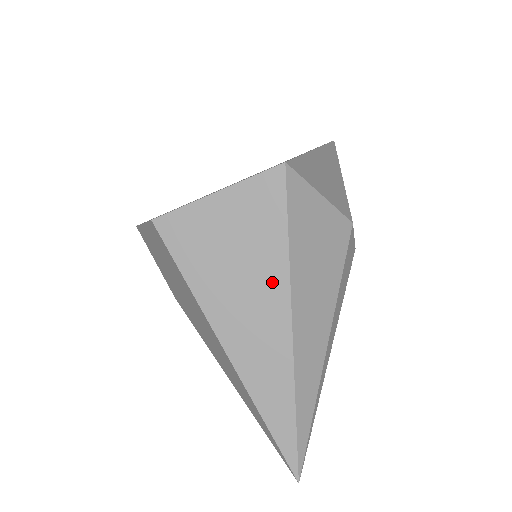
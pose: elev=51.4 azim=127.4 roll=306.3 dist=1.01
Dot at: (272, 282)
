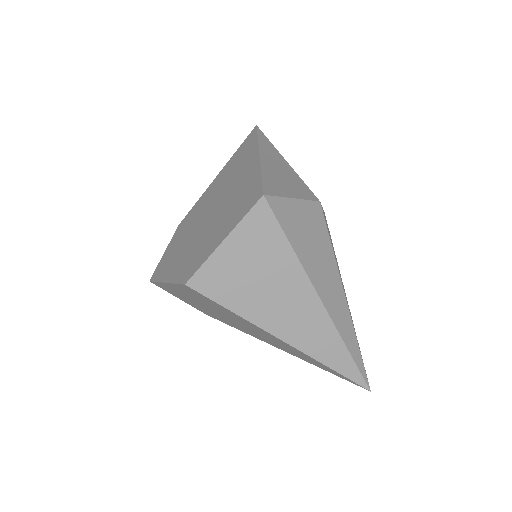
Dot at: (294, 280)
